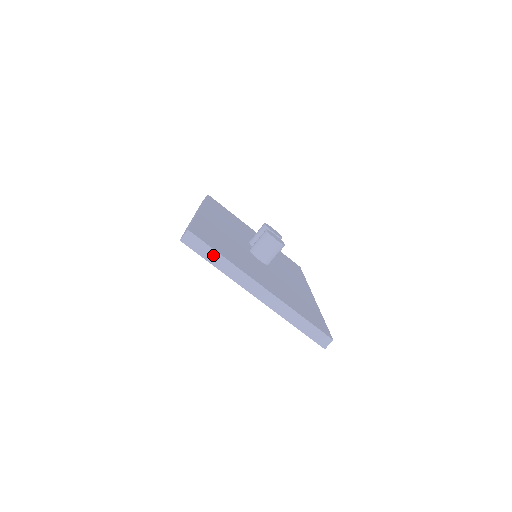
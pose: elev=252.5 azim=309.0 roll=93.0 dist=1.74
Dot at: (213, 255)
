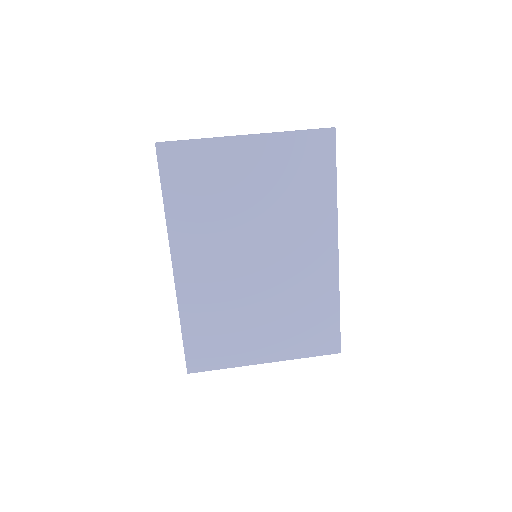
Dot at: occluded
